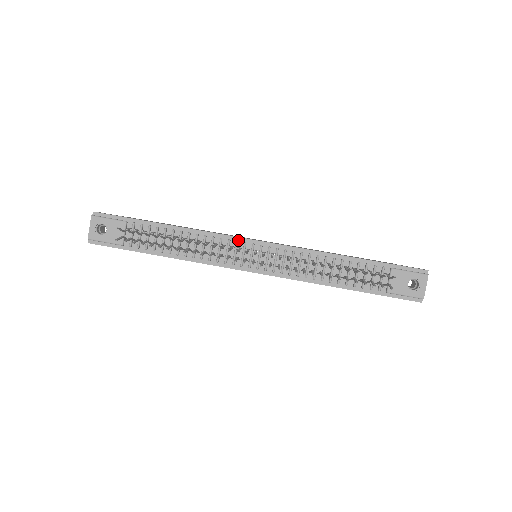
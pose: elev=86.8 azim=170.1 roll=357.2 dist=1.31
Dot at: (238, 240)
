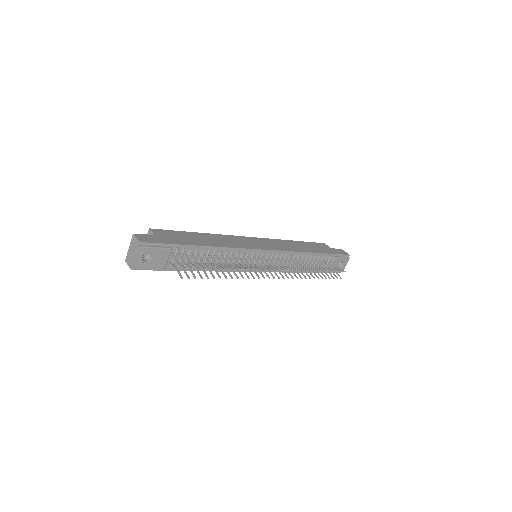
Dot at: (253, 251)
